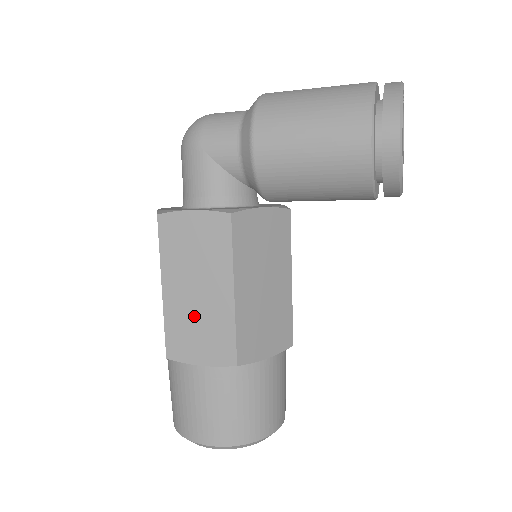
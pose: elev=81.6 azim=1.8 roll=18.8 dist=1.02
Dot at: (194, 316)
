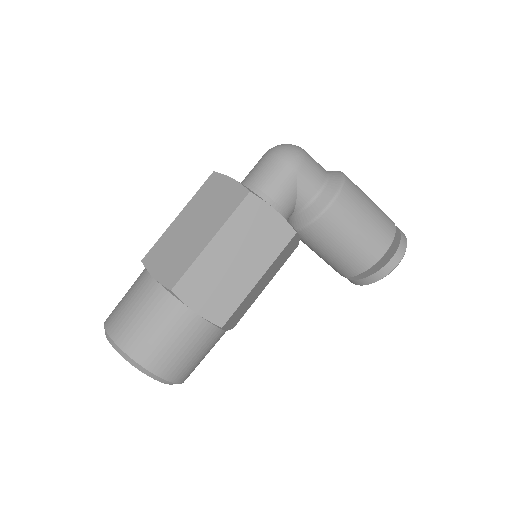
Dot at: (219, 276)
